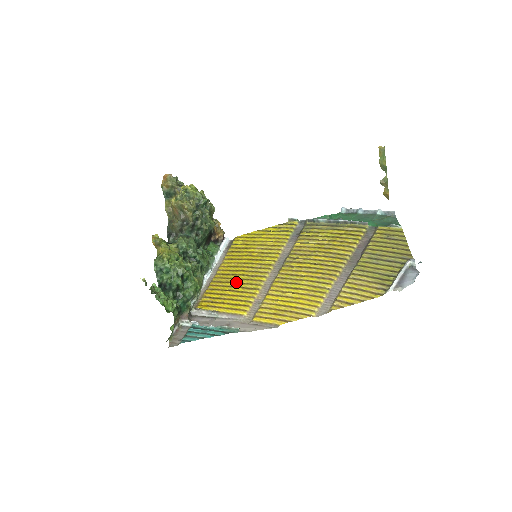
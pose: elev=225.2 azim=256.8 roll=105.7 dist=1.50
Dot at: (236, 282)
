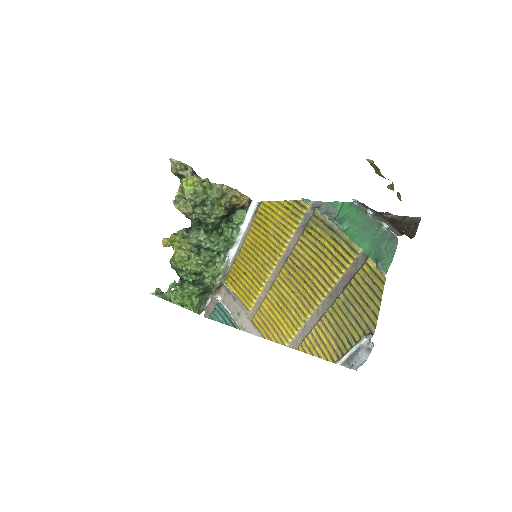
Dot at: (251, 267)
